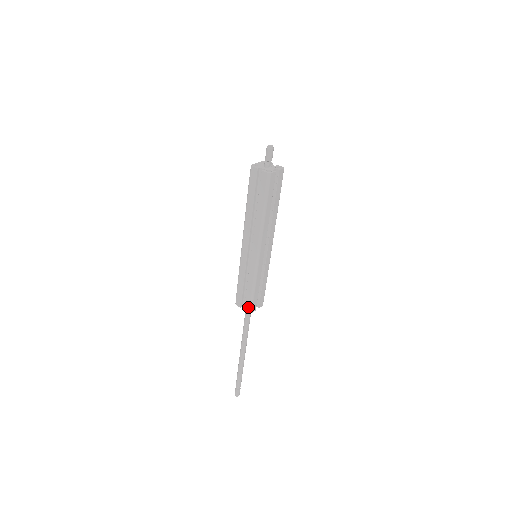
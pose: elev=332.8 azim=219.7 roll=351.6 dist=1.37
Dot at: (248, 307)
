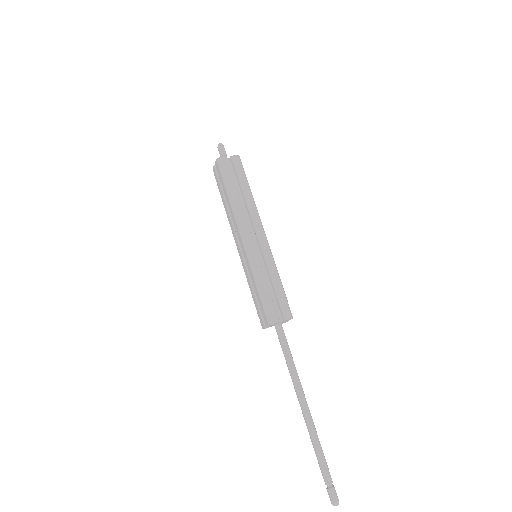
Dot at: (265, 318)
